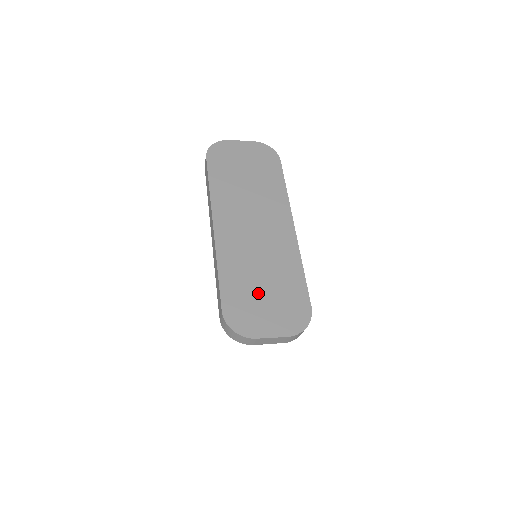
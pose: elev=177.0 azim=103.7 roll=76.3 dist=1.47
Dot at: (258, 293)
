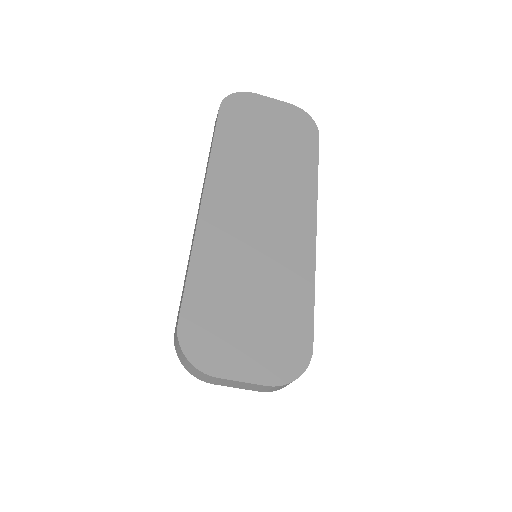
Dot at: (239, 309)
